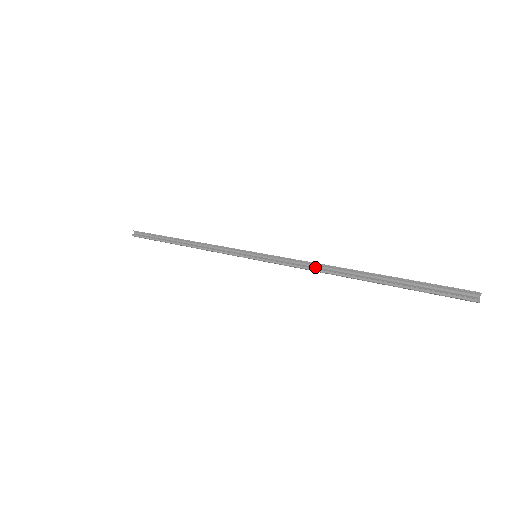
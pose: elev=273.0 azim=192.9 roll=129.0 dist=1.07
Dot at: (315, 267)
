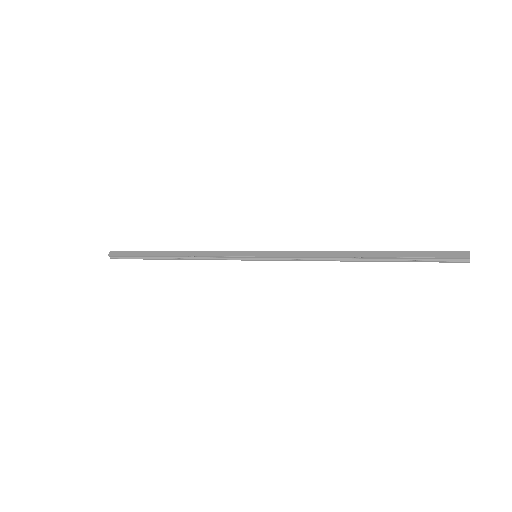
Dot at: (320, 259)
